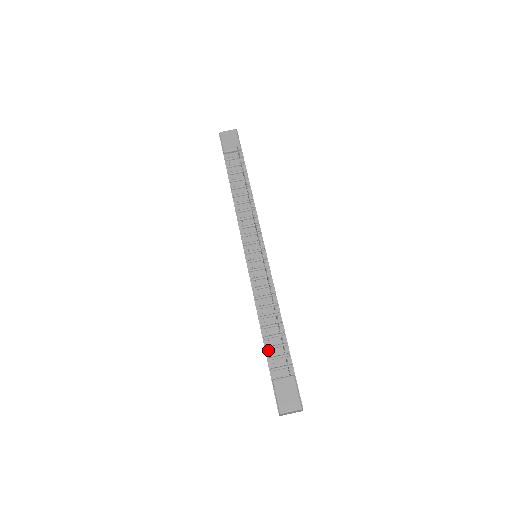
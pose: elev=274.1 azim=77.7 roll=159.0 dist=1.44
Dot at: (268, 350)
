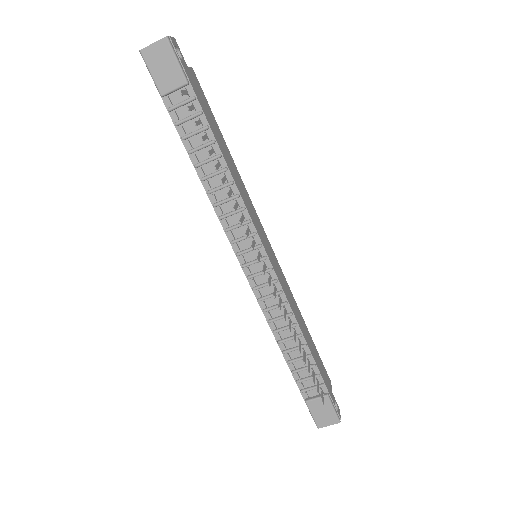
Dot at: (295, 373)
